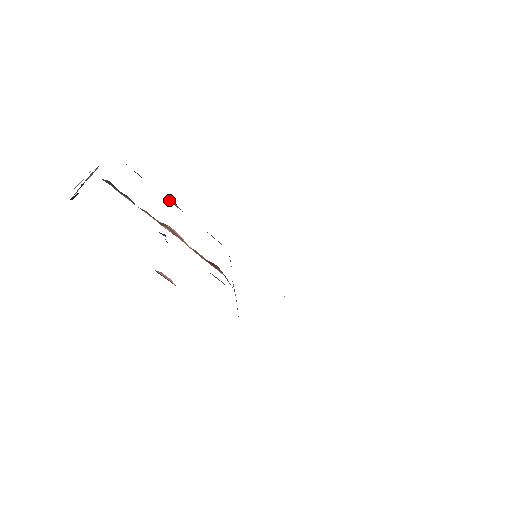
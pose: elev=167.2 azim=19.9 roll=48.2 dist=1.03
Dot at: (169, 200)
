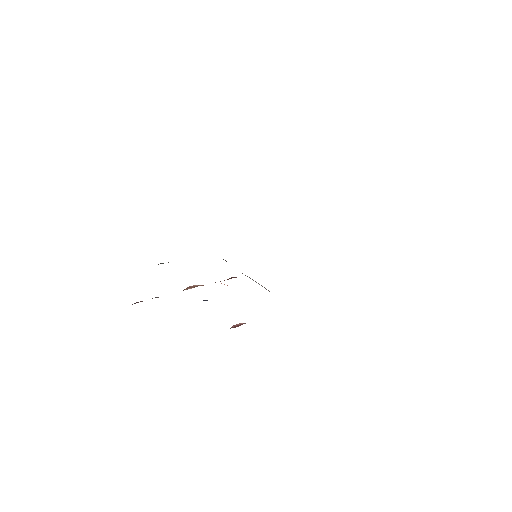
Dot at: occluded
